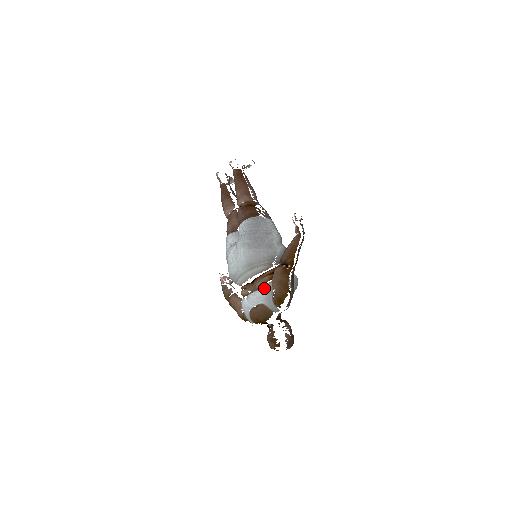
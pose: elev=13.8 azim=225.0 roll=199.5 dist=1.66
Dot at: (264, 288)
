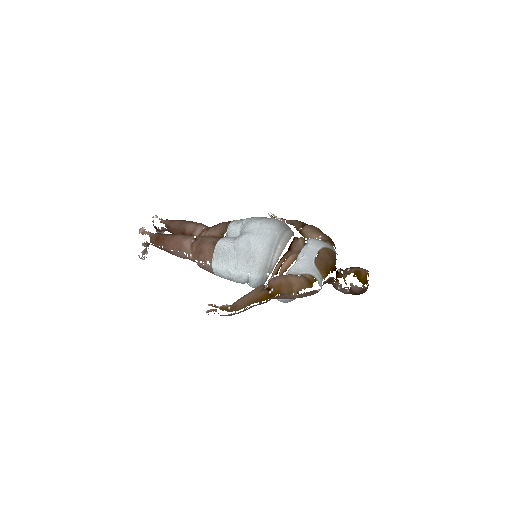
Dot at: (310, 239)
